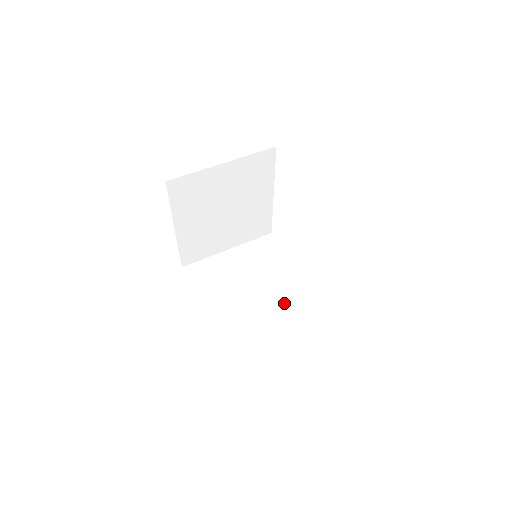
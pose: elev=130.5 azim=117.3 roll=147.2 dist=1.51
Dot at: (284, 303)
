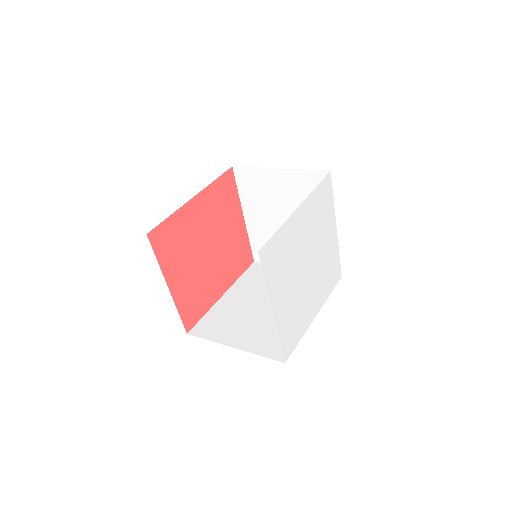
Dot at: (272, 324)
